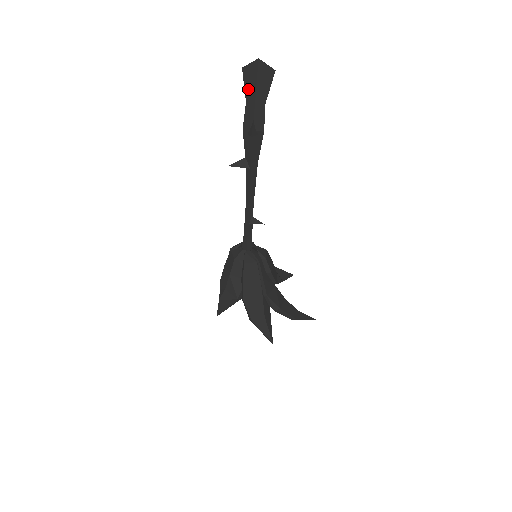
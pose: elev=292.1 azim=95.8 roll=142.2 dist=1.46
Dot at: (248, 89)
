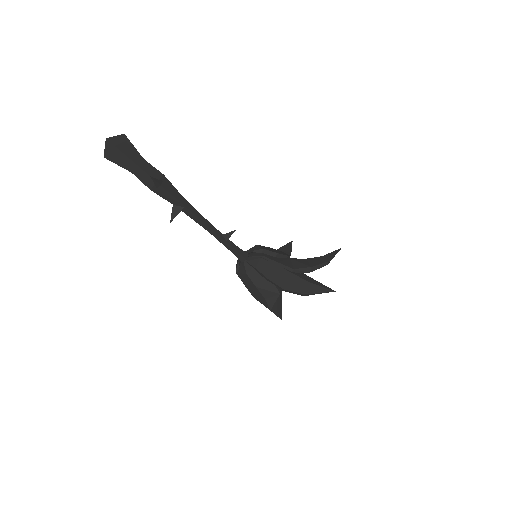
Dot at: (123, 164)
